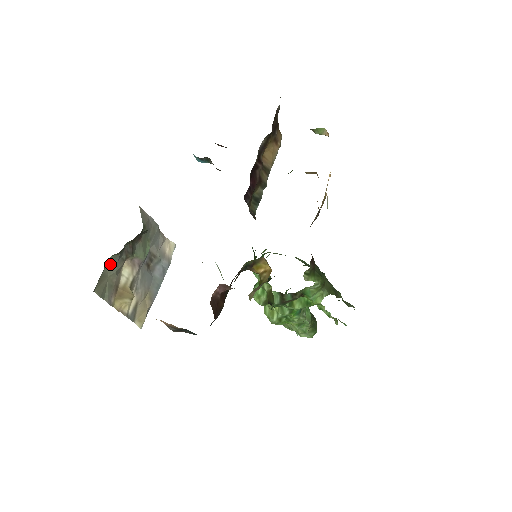
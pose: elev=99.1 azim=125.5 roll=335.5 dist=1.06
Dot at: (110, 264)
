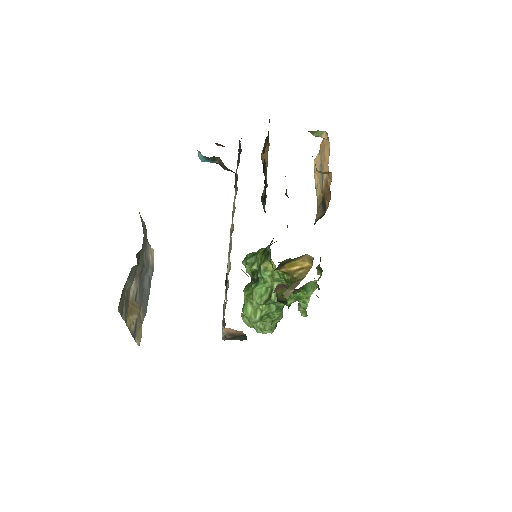
Dot at: (129, 276)
